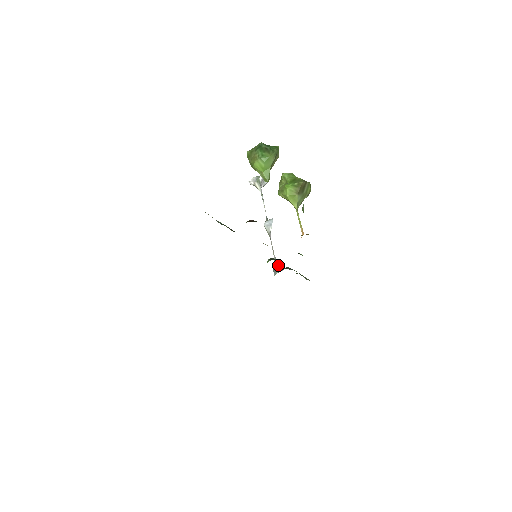
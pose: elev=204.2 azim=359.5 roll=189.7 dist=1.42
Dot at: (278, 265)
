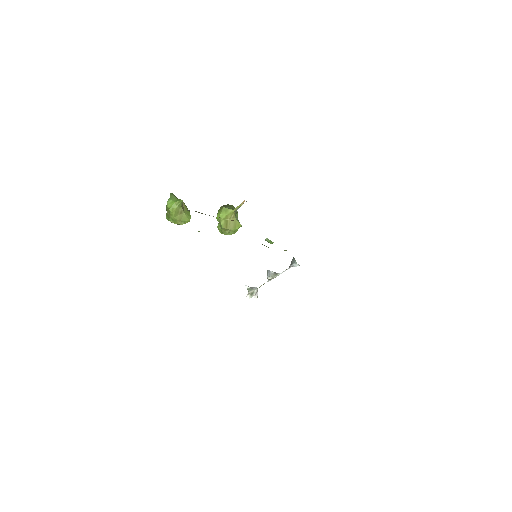
Dot at: (292, 260)
